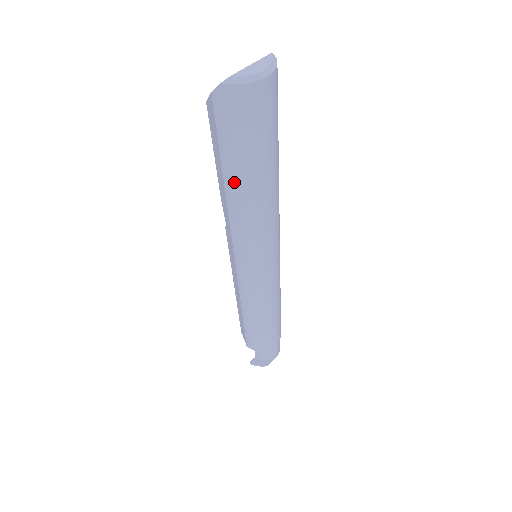
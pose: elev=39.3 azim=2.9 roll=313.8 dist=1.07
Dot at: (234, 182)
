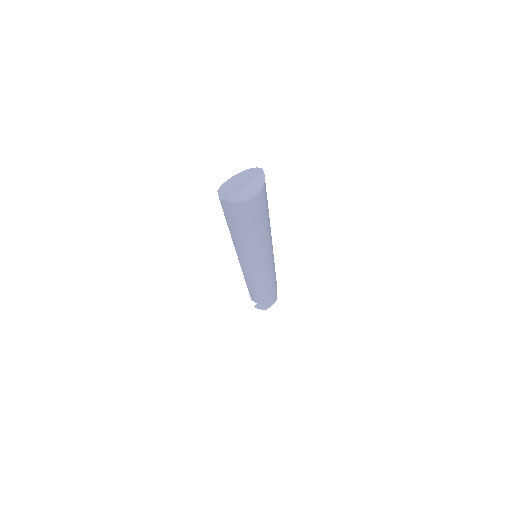
Dot at: (237, 236)
